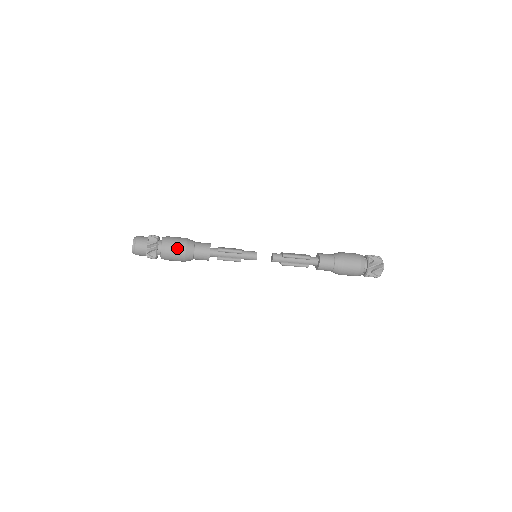
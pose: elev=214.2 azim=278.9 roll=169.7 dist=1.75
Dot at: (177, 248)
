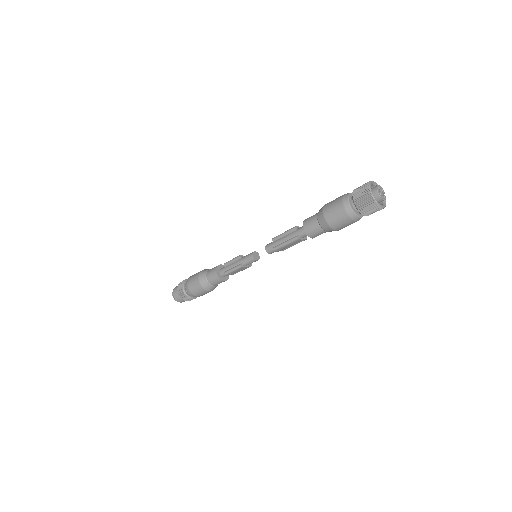
Dot at: (194, 276)
